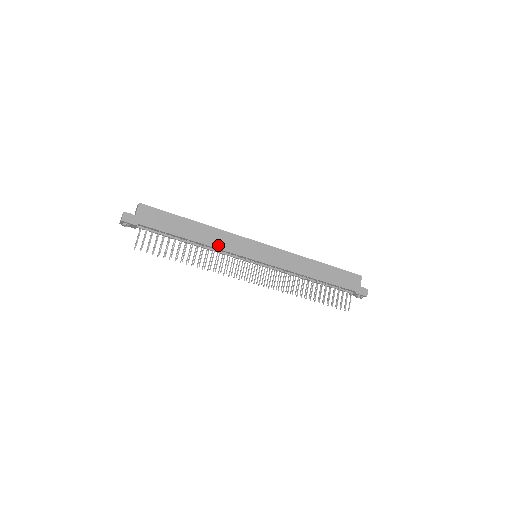
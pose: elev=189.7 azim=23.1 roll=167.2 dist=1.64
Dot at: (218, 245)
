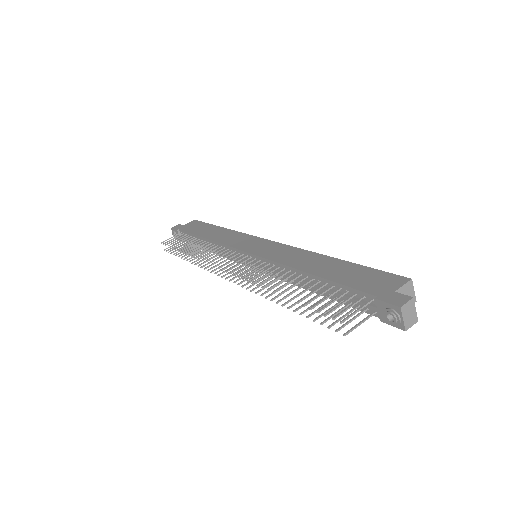
Dot at: (221, 240)
